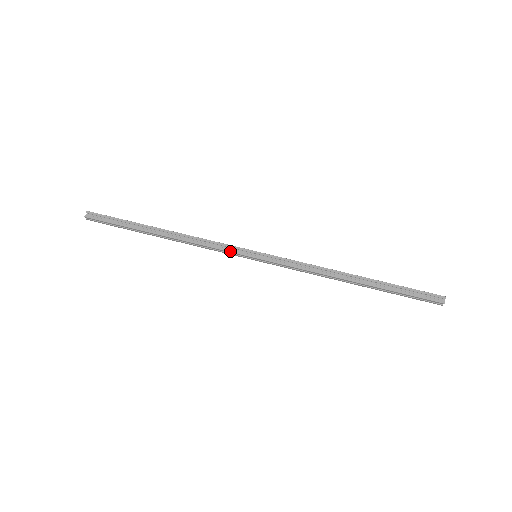
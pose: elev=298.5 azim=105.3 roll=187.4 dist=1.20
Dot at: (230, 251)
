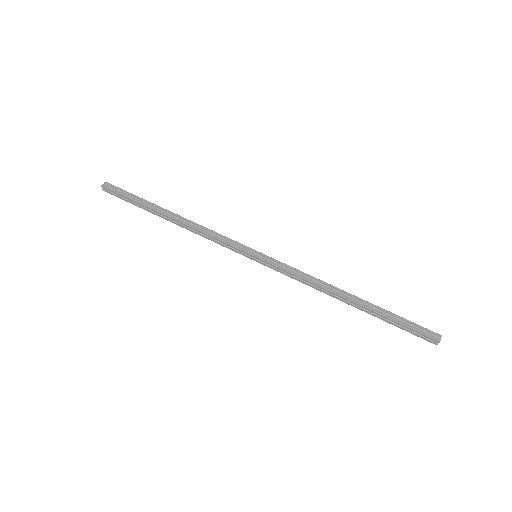
Dot at: (232, 245)
